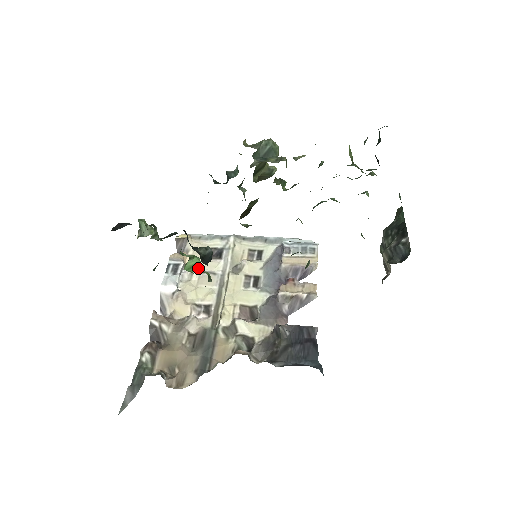
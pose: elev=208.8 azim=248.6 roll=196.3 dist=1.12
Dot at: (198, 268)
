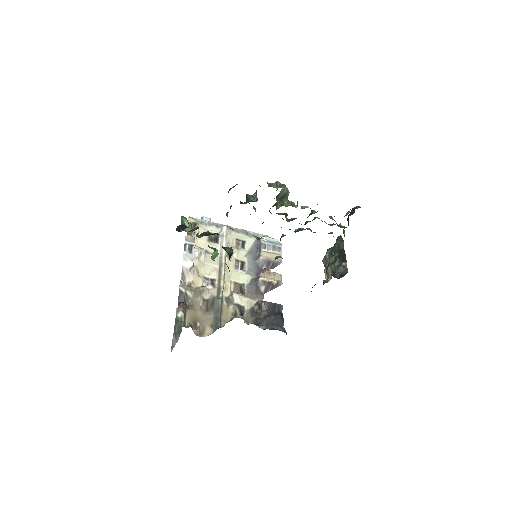
Dot at: (205, 249)
